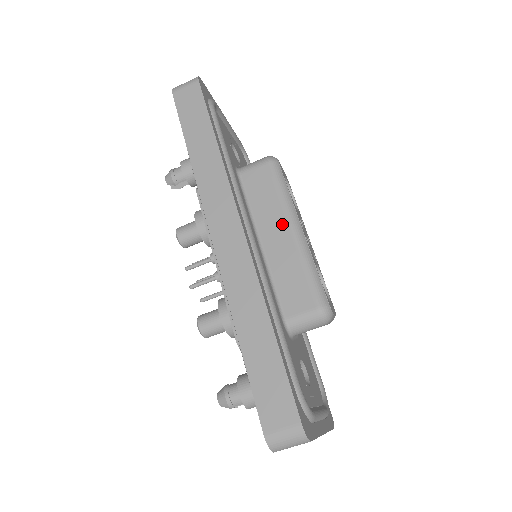
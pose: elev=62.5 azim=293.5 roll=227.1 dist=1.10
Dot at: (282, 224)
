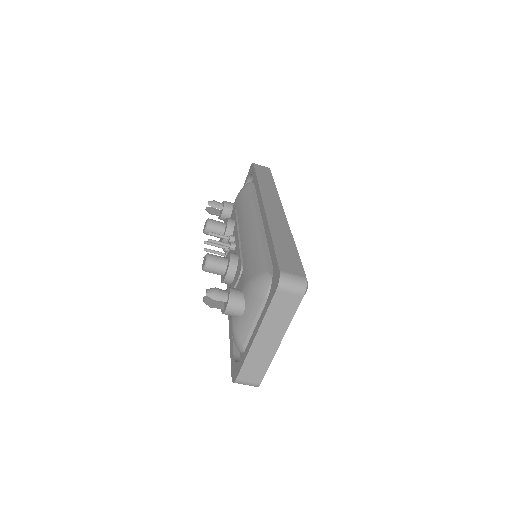
Dot at: occluded
